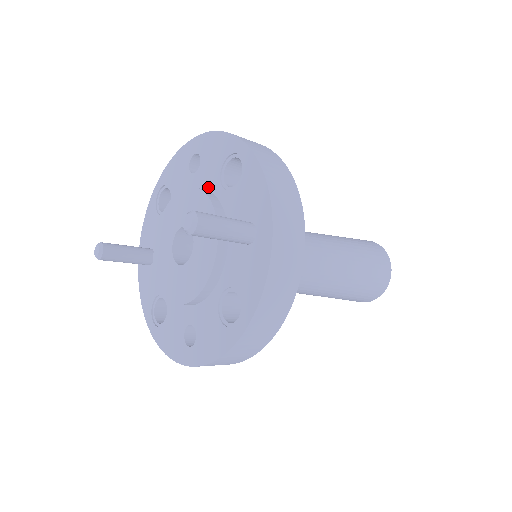
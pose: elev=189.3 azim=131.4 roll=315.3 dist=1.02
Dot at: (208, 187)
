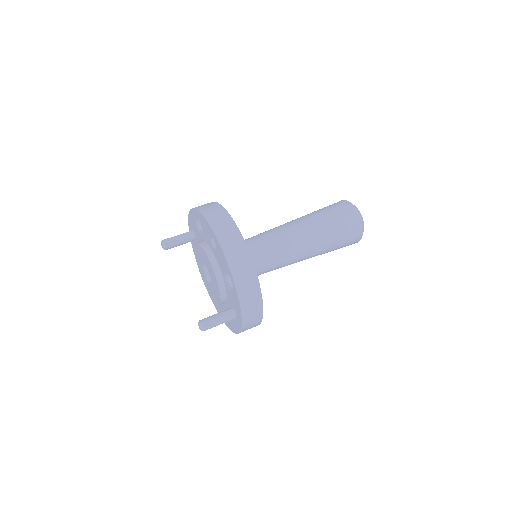
Dot at: (219, 266)
